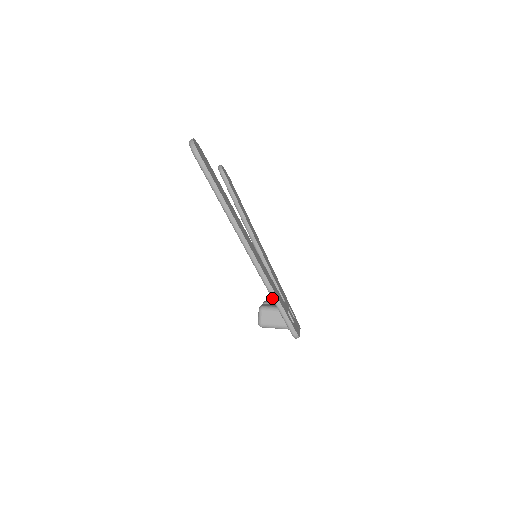
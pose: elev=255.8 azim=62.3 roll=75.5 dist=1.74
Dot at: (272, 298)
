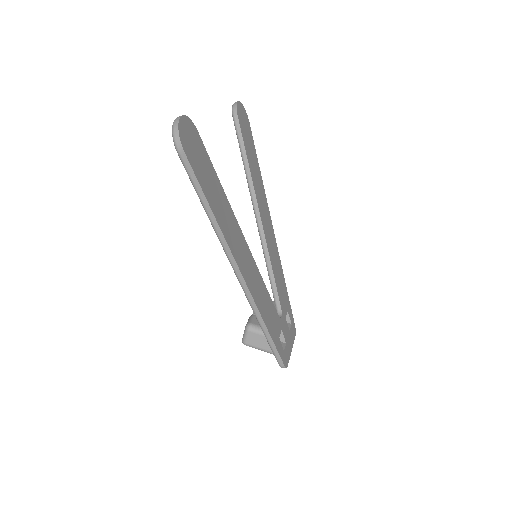
Dot at: occluded
